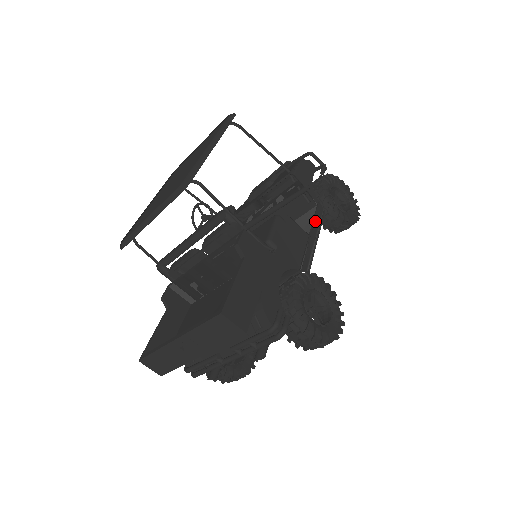
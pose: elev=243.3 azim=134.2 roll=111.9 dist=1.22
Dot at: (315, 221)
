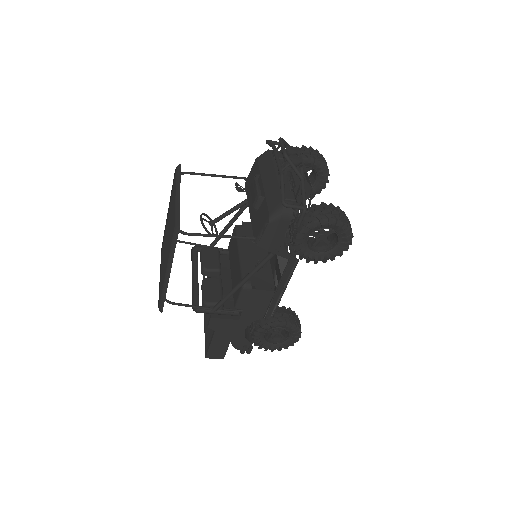
Dot at: (284, 276)
